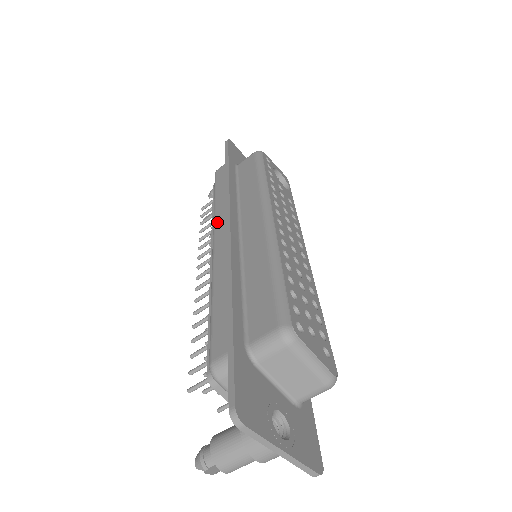
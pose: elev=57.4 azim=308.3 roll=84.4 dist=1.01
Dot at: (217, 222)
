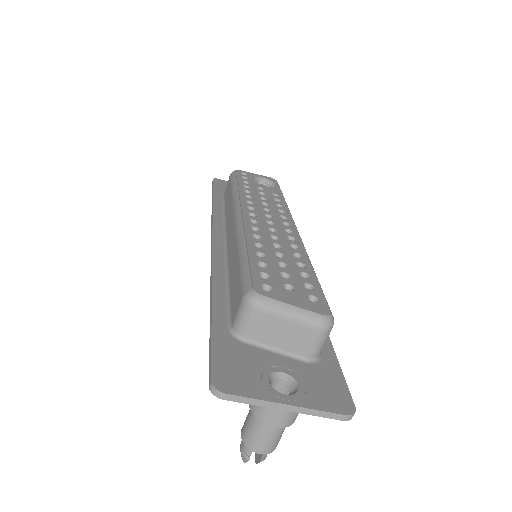
Dot at: occluded
